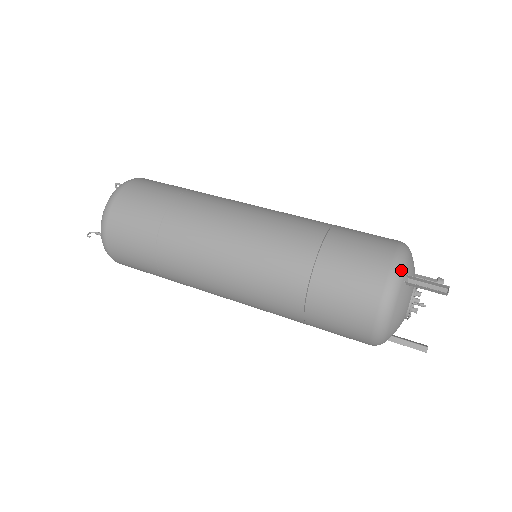
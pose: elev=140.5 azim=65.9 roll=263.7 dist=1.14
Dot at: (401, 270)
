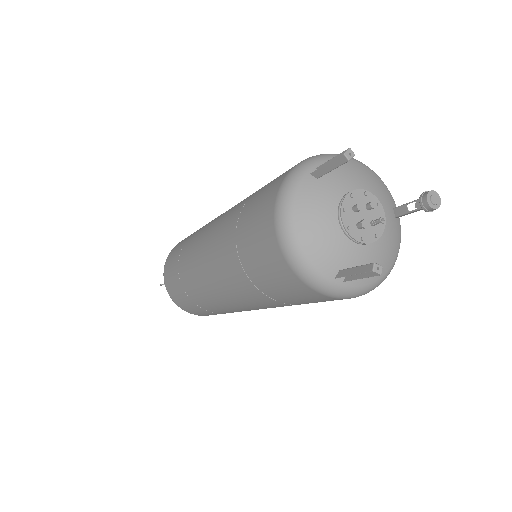
Dot at: (307, 164)
